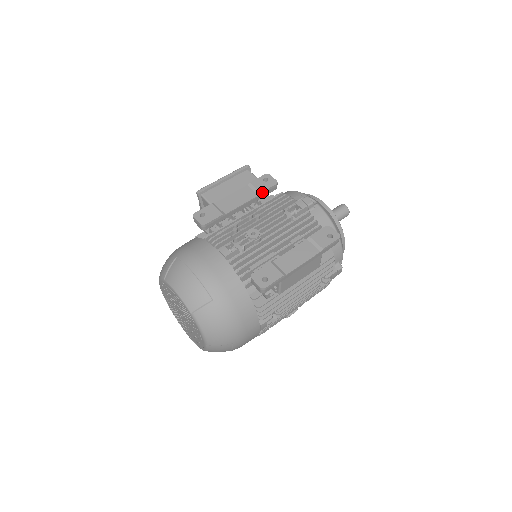
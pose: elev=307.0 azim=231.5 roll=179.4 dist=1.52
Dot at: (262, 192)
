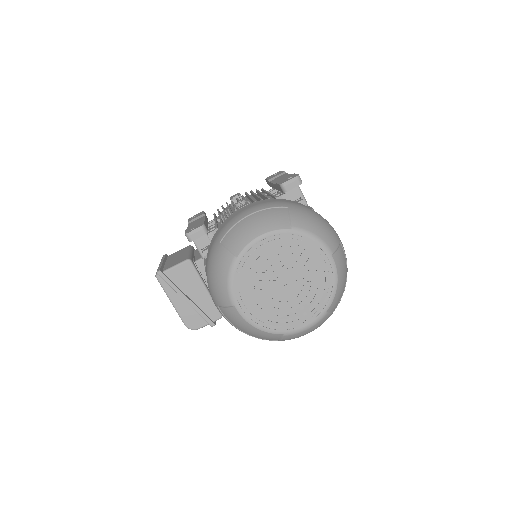
Dot at: (204, 214)
